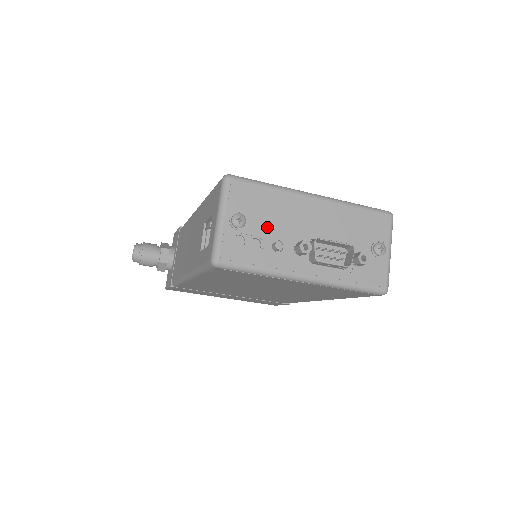
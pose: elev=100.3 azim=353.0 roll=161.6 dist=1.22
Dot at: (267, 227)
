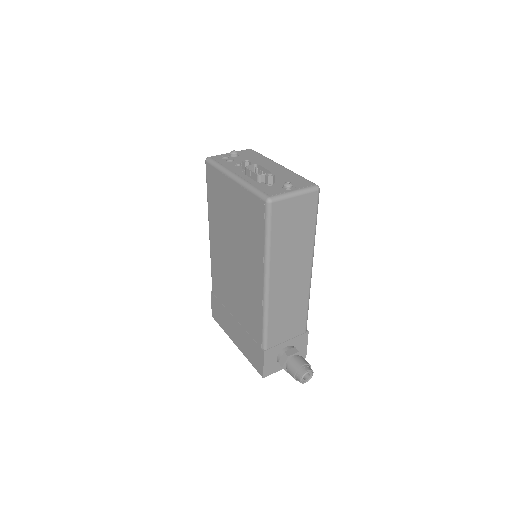
Dot at: occluded
